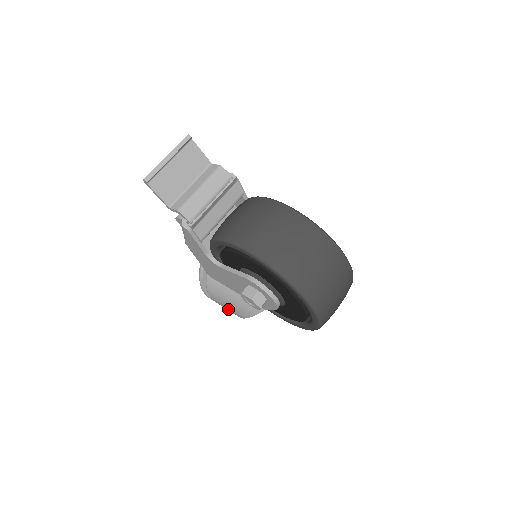
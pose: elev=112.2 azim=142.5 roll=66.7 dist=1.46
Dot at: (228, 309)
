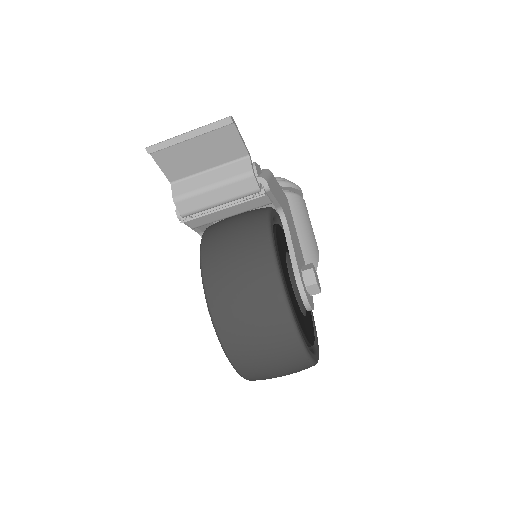
Dot at: occluded
